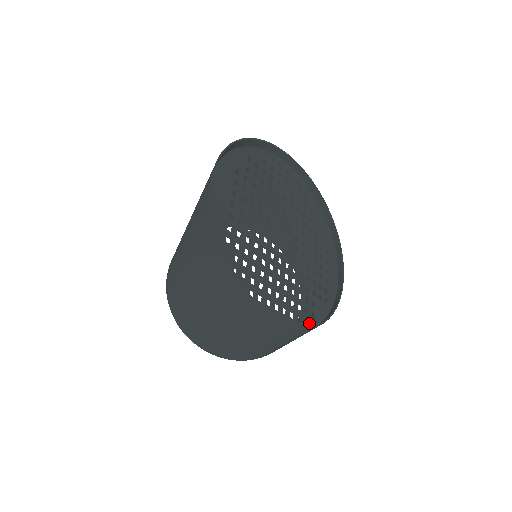
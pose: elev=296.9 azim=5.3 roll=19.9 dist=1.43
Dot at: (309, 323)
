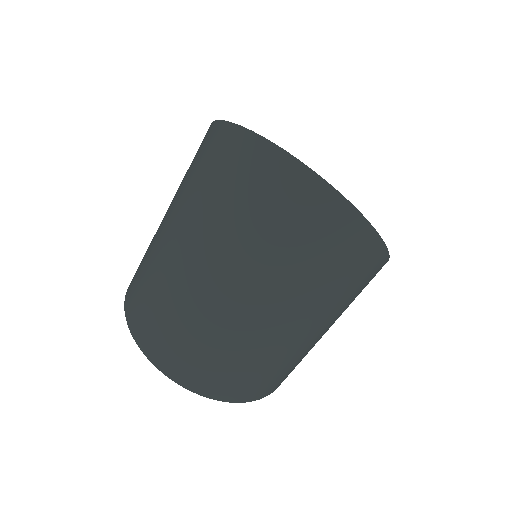
Dot at: occluded
